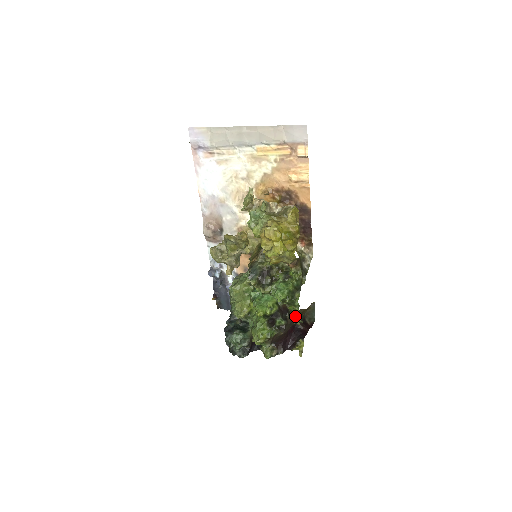
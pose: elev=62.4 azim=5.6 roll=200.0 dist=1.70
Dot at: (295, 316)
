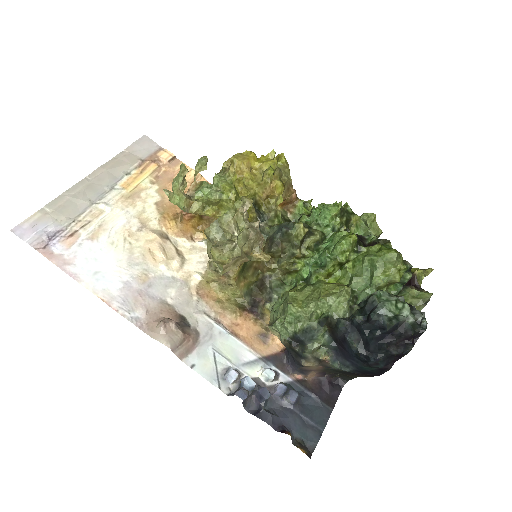
Dot at: (368, 217)
